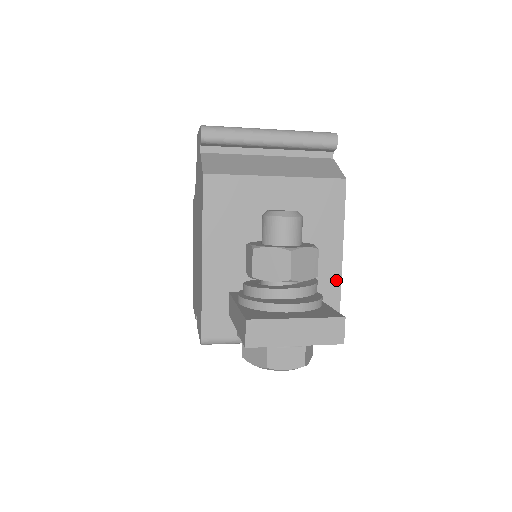
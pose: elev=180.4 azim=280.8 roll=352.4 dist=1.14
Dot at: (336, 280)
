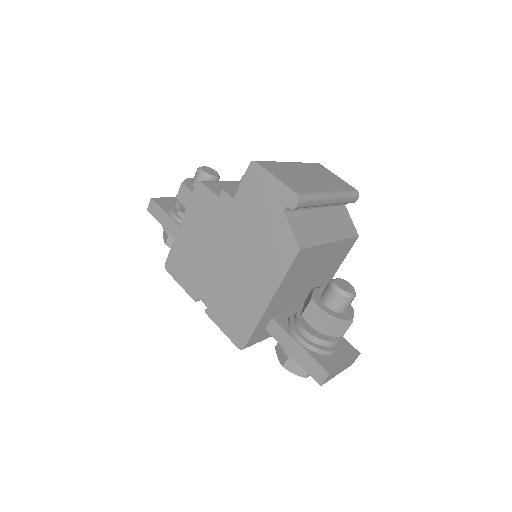
Dot at: occluded
